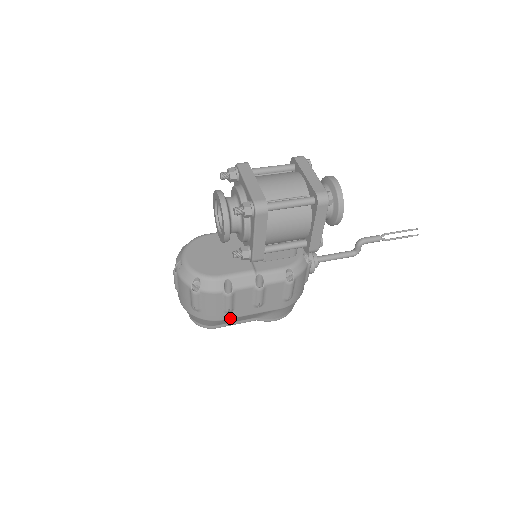
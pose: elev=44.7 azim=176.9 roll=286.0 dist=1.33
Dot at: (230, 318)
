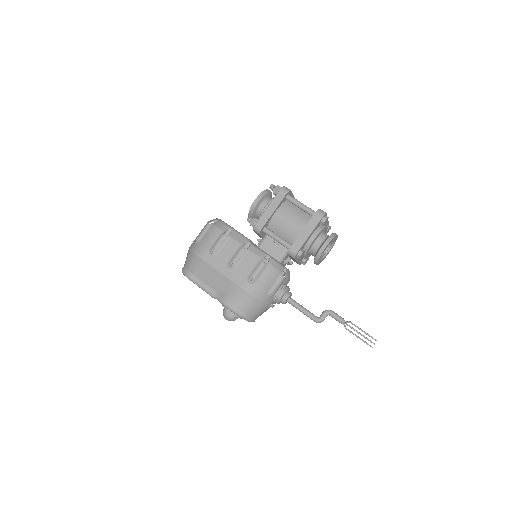
Dot at: (208, 262)
